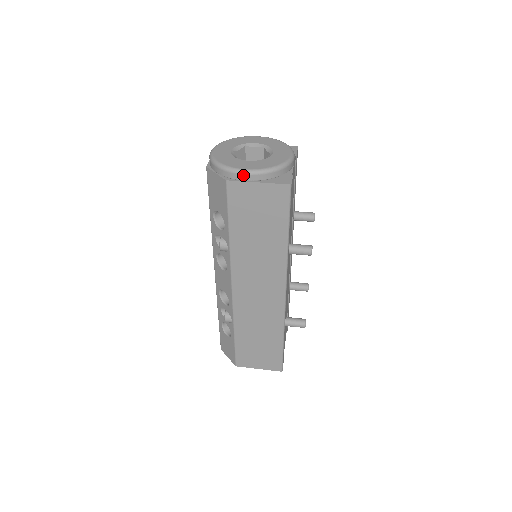
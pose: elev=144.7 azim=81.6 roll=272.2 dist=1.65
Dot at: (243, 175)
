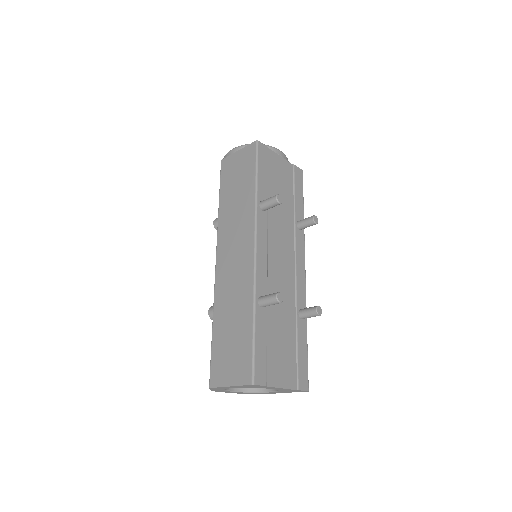
Dot at: (231, 151)
